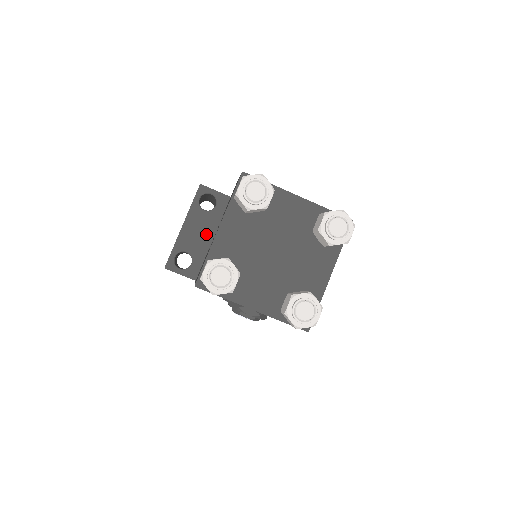
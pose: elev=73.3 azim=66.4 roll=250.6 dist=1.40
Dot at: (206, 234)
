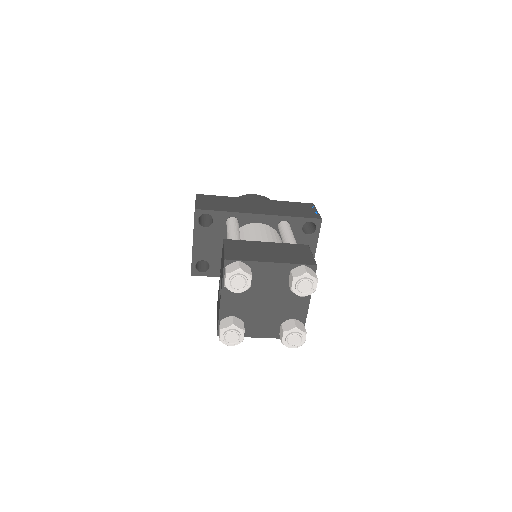
Dot at: (213, 244)
